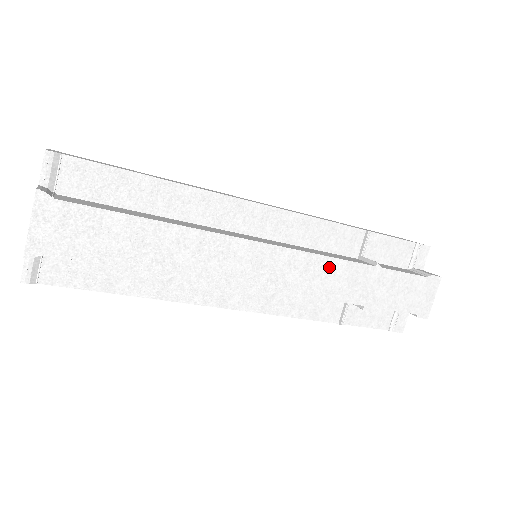
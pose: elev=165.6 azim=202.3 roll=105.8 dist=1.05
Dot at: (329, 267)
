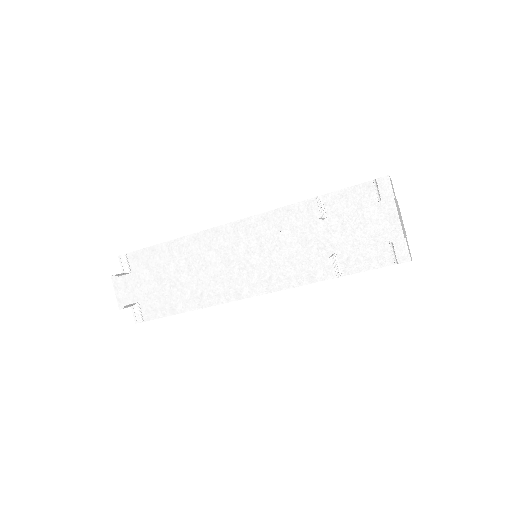
Dot at: (278, 241)
